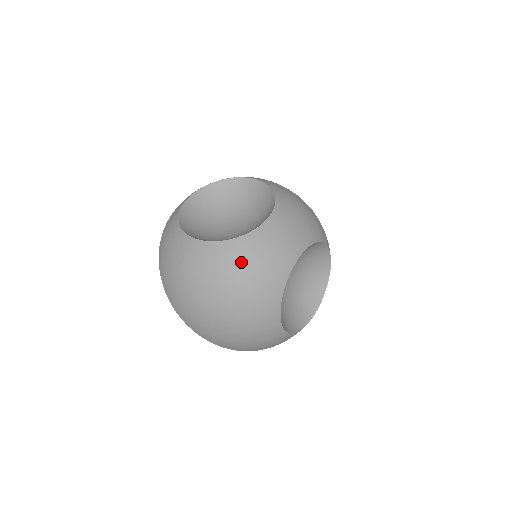
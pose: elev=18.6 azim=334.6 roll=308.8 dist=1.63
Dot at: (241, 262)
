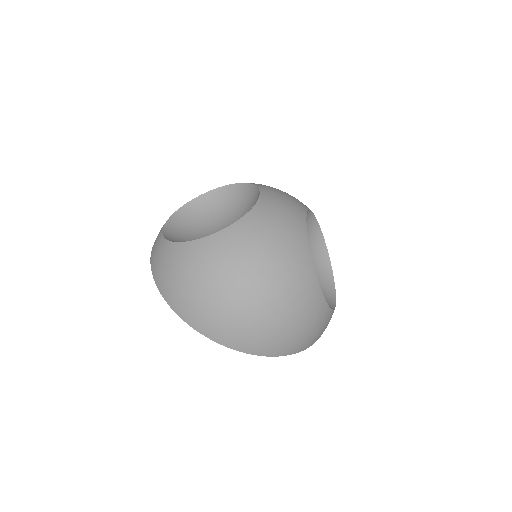
Dot at: (259, 236)
